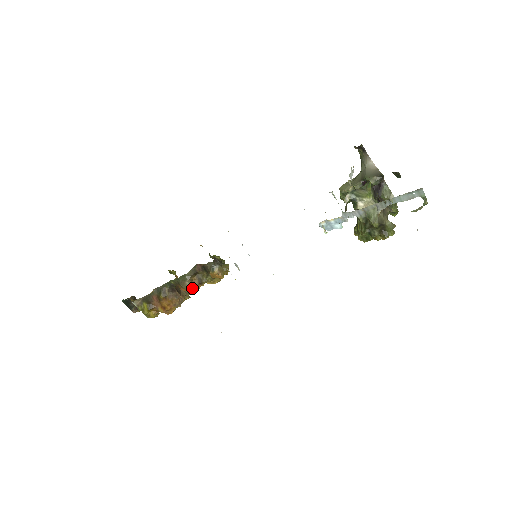
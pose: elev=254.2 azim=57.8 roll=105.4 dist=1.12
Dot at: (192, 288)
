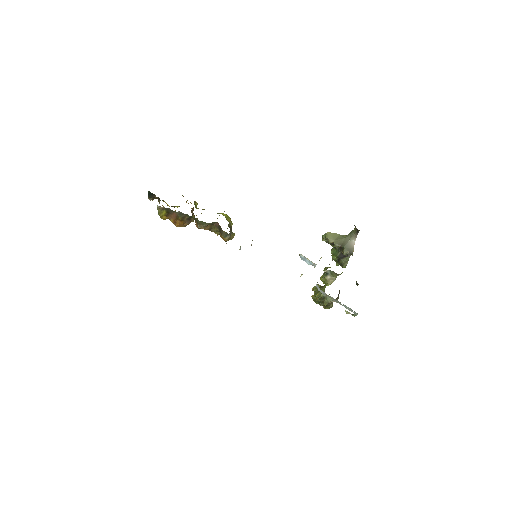
Dot at: (202, 228)
